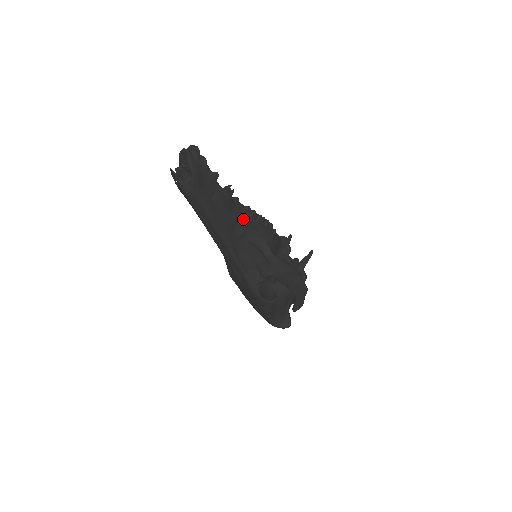
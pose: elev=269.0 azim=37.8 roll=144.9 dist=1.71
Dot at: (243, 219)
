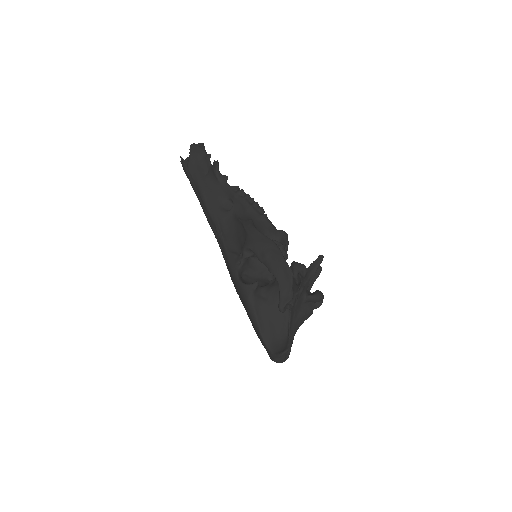
Dot at: (231, 196)
